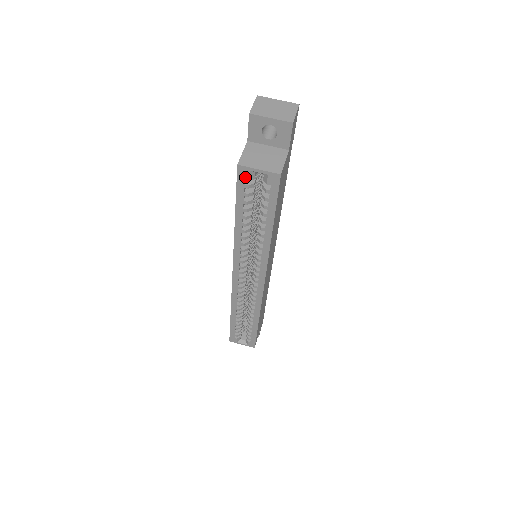
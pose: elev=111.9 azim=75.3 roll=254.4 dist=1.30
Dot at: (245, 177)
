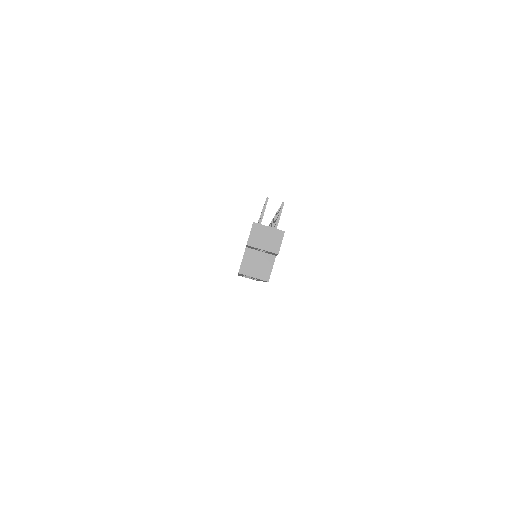
Dot at: occluded
